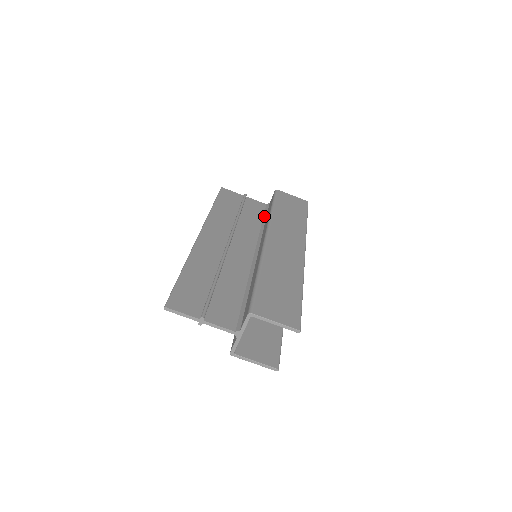
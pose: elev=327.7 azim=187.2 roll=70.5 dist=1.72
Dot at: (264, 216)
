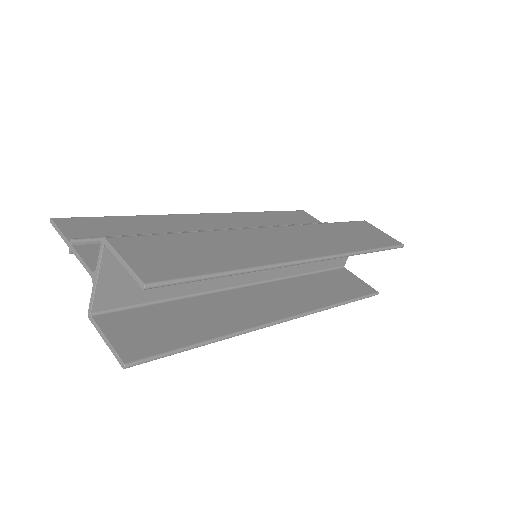
Dot at: occluded
